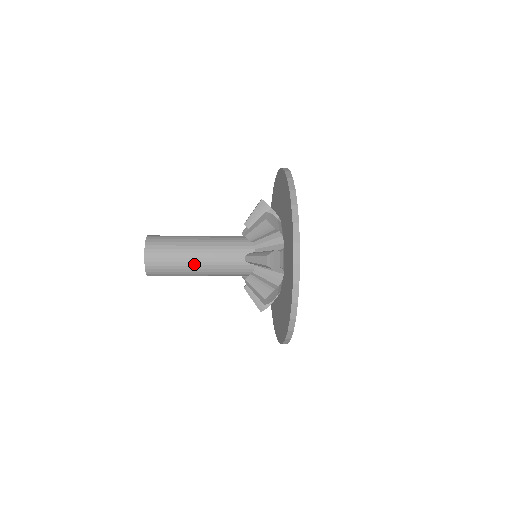
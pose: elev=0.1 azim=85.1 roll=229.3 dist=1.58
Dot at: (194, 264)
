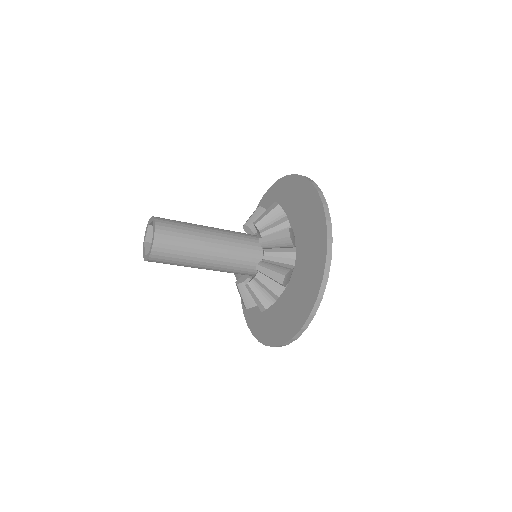
Dot at: (205, 244)
